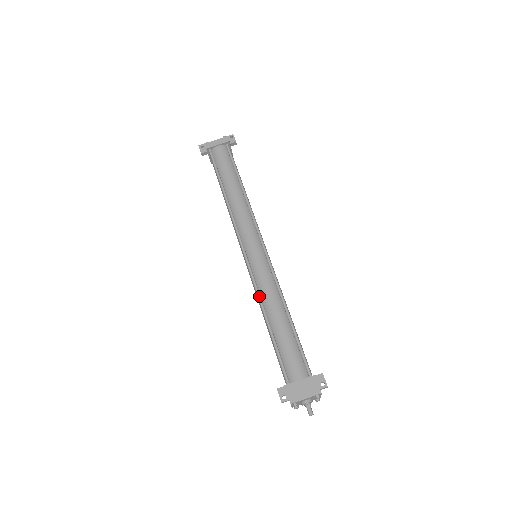
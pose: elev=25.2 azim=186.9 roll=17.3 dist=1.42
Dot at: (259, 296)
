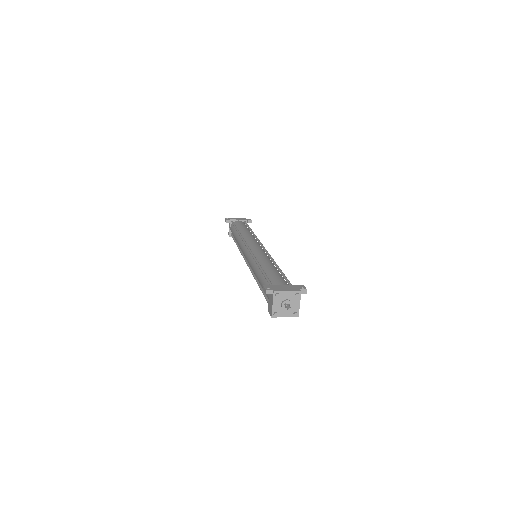
Dot at: (256, 259)
